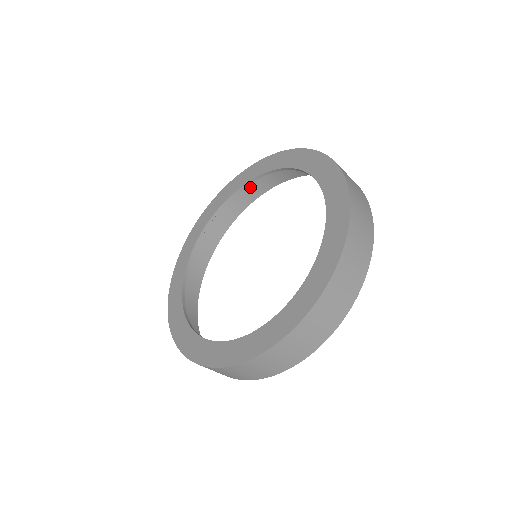
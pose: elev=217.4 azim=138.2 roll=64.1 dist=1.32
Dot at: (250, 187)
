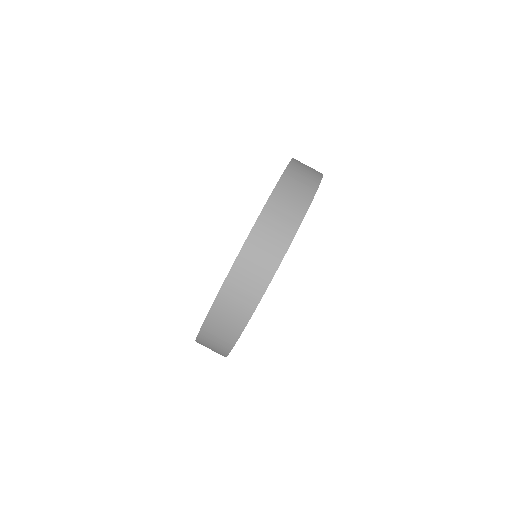
Dot at: occluded
